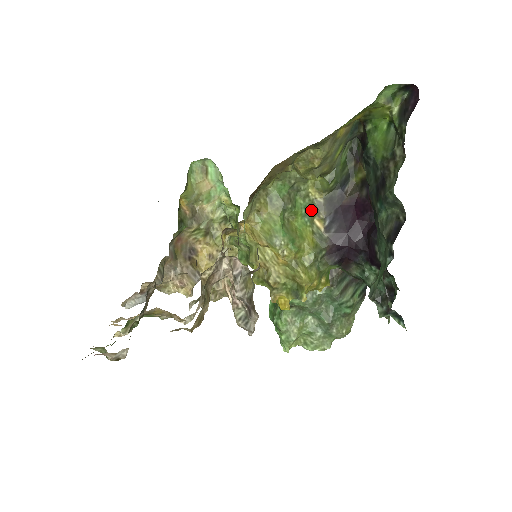
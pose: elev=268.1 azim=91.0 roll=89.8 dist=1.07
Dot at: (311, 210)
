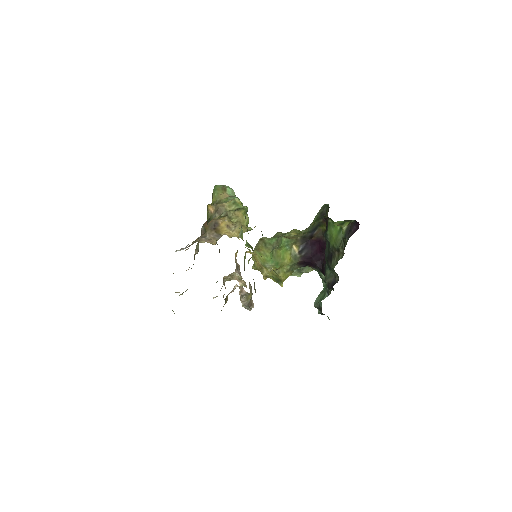
Dot at: (291, 242)
